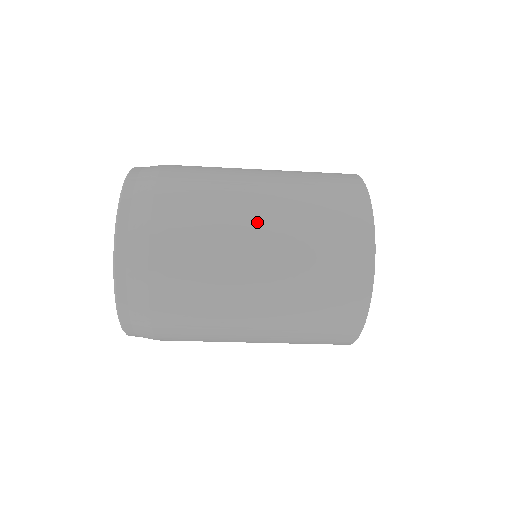
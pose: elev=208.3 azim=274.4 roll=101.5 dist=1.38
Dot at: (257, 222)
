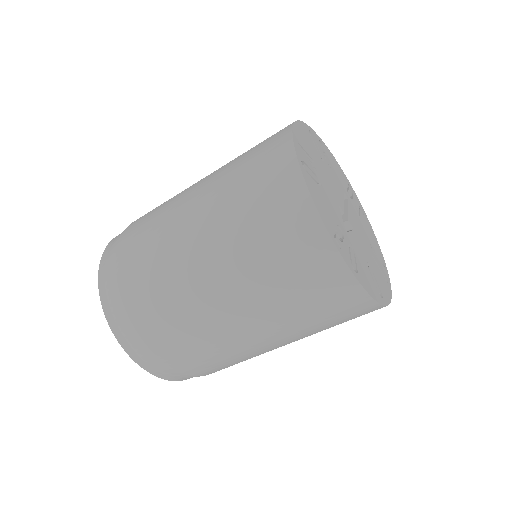
Dot at: (192, 231)
